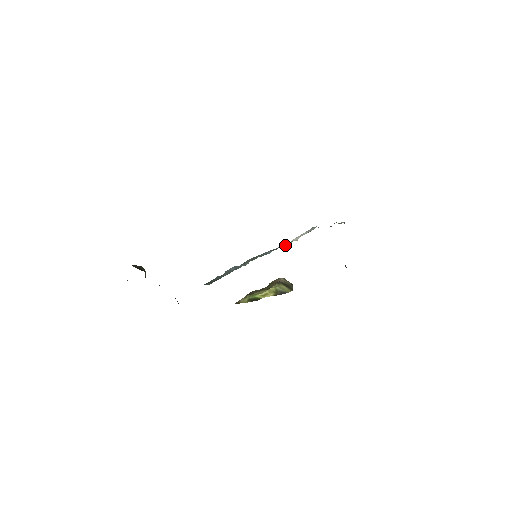
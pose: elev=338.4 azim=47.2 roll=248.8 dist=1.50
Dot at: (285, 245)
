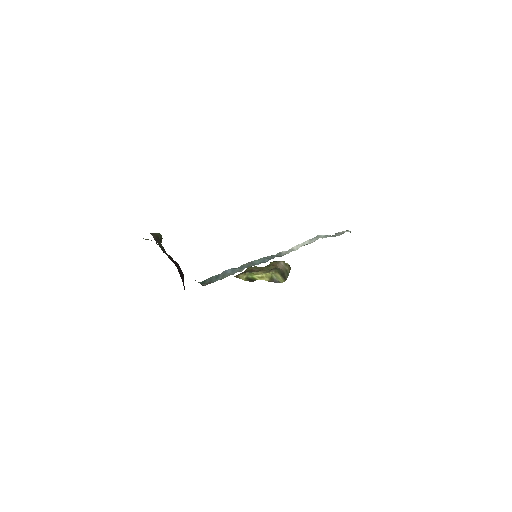
Dot at: (283, 254)
